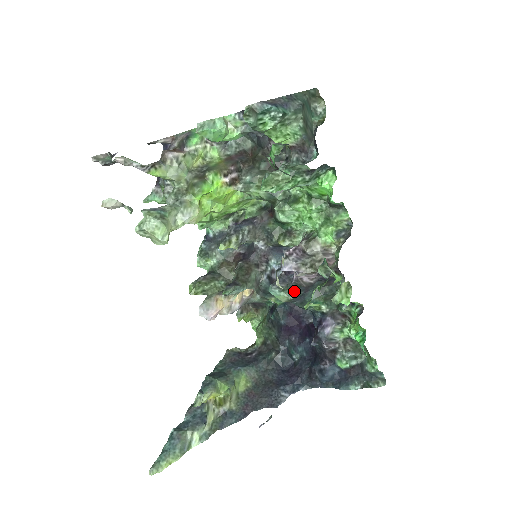
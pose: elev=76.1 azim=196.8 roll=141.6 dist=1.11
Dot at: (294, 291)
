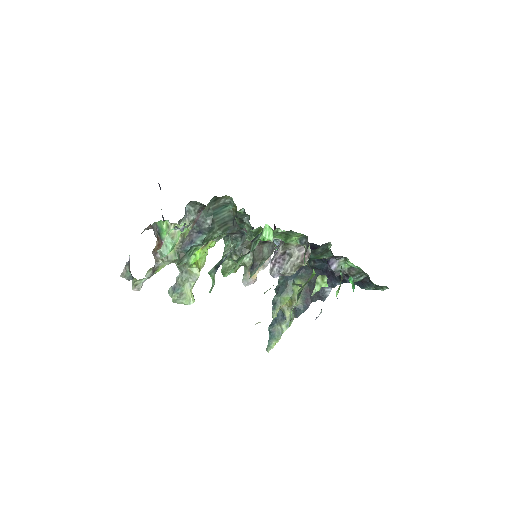
Dot at: occluded
